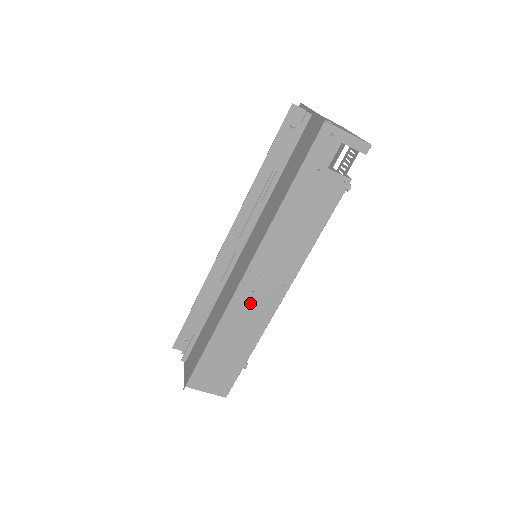
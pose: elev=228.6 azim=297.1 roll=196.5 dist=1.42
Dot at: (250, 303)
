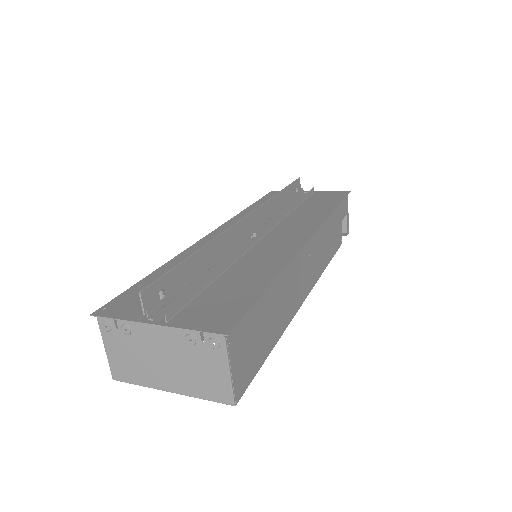
Dot at: (298, 275)
